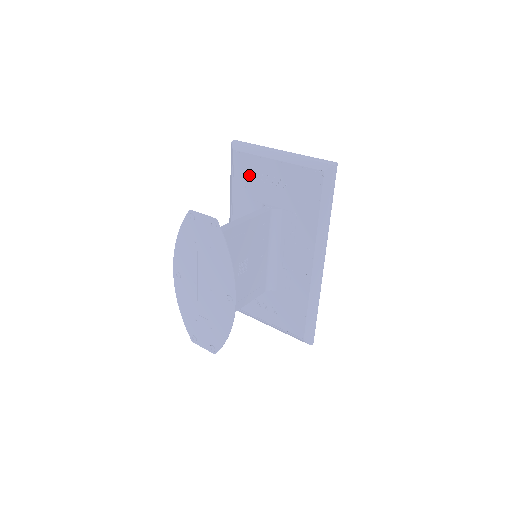
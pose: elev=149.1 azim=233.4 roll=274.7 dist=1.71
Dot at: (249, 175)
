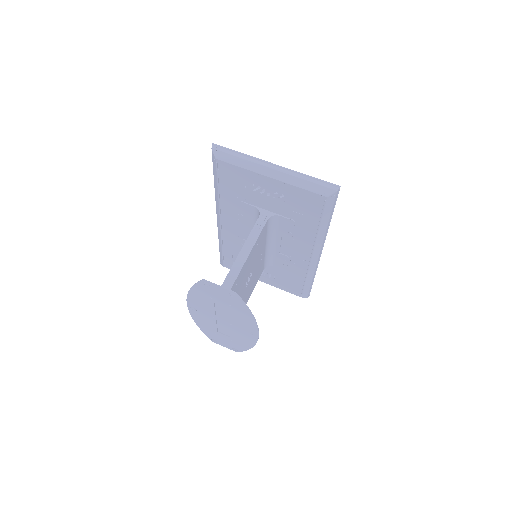
Dot at: (238, 183)
